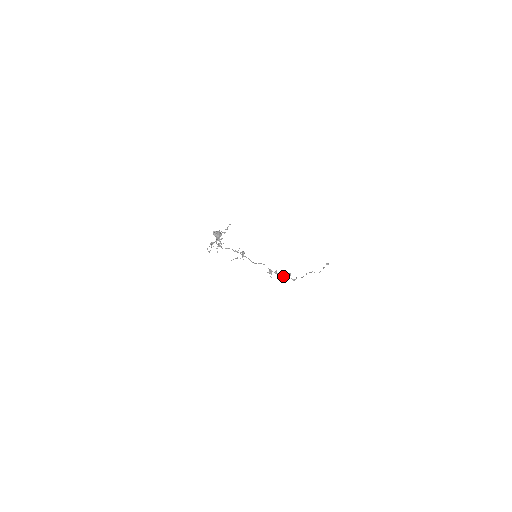
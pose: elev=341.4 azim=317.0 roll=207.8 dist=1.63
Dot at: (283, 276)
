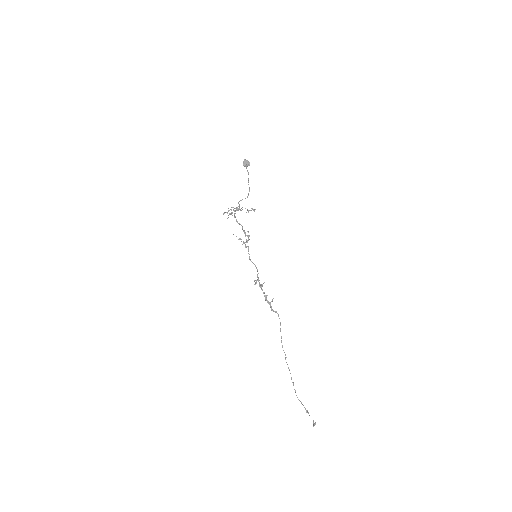
Dot at: (265, 296)
